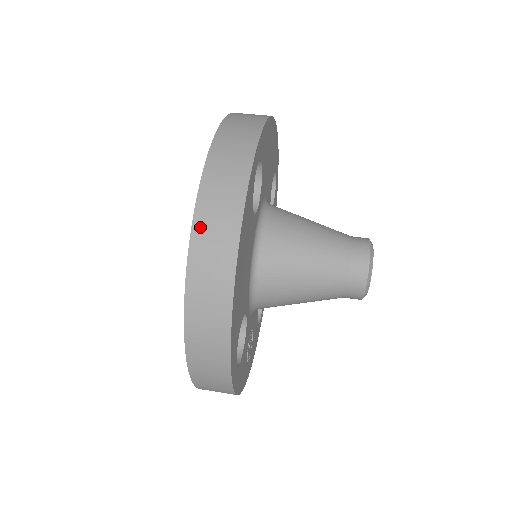
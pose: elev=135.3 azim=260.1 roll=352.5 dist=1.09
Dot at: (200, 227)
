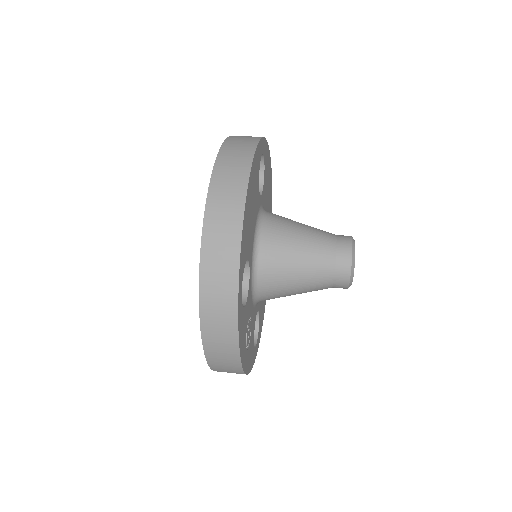
Dot at: (222, 158)
